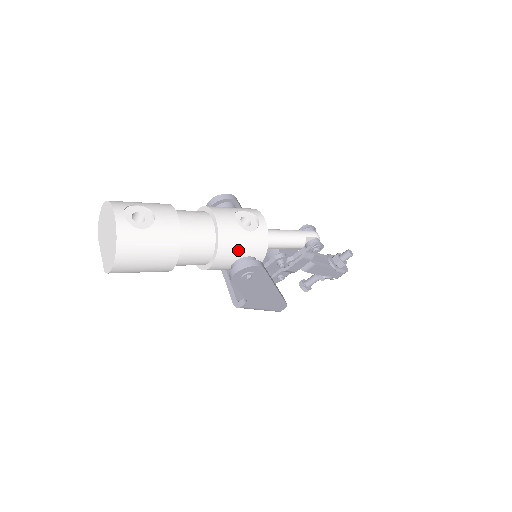
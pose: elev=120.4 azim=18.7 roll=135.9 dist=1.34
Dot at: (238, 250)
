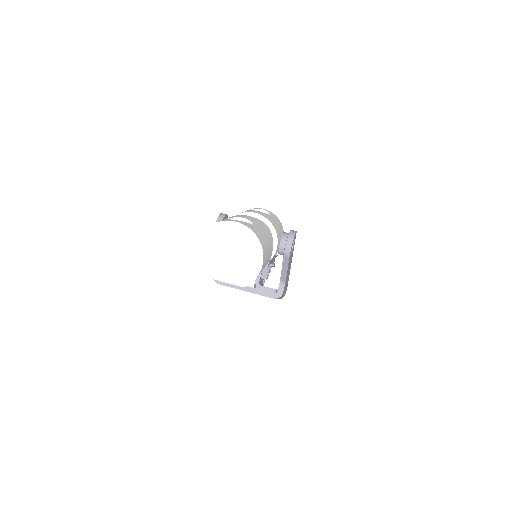
Dot at: (278, 229)
